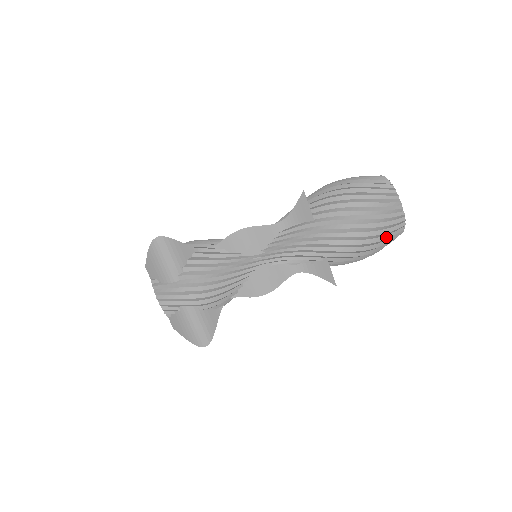
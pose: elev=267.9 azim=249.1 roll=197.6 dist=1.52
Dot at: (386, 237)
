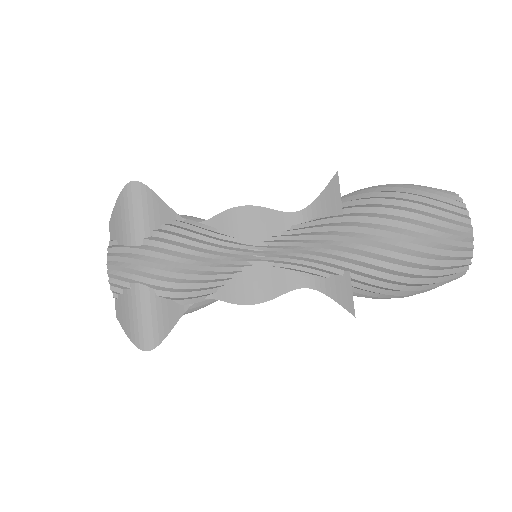
Dot at: (441, 263)
